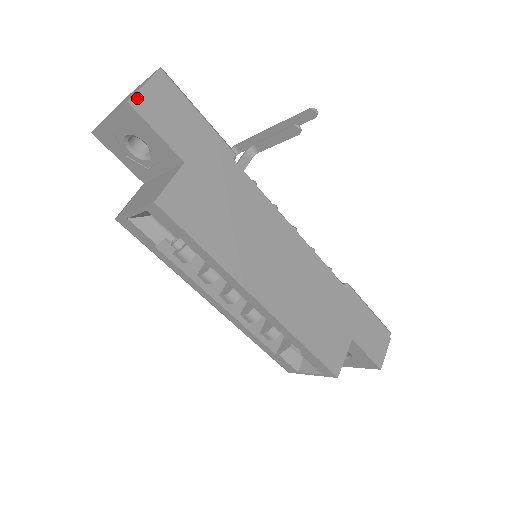
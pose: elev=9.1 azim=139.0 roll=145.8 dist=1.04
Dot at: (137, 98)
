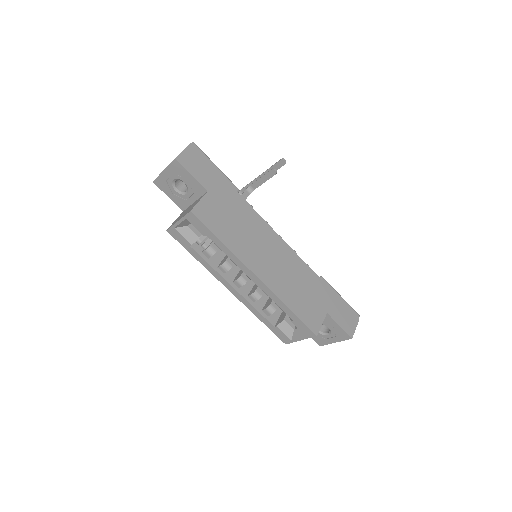
Dot at: (180, 157)
